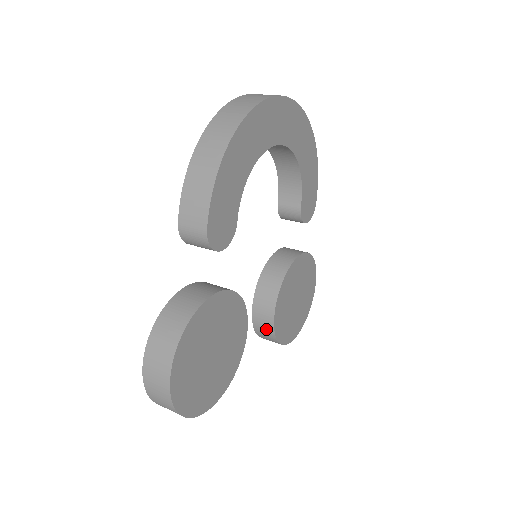
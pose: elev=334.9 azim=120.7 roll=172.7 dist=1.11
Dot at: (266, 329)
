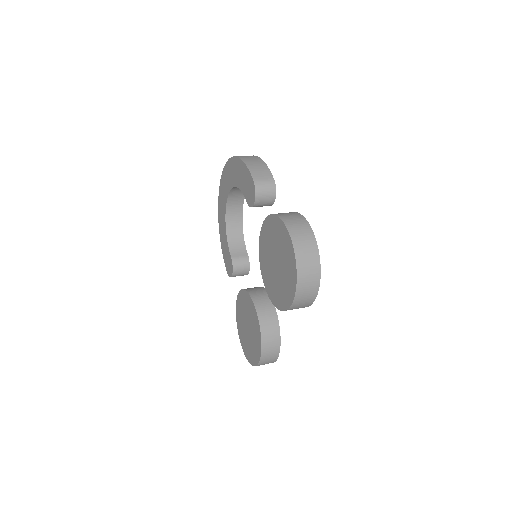
Dot at: (272, 324)
